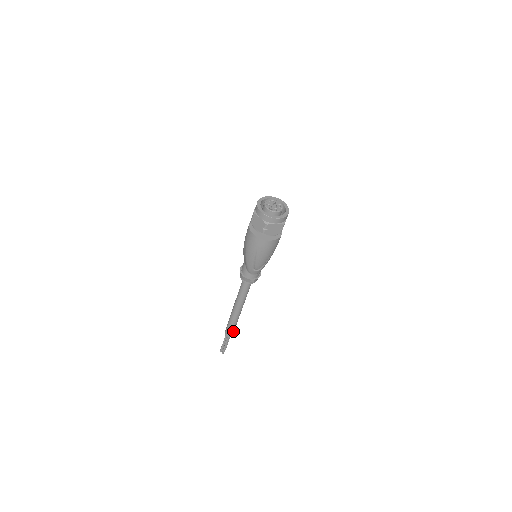
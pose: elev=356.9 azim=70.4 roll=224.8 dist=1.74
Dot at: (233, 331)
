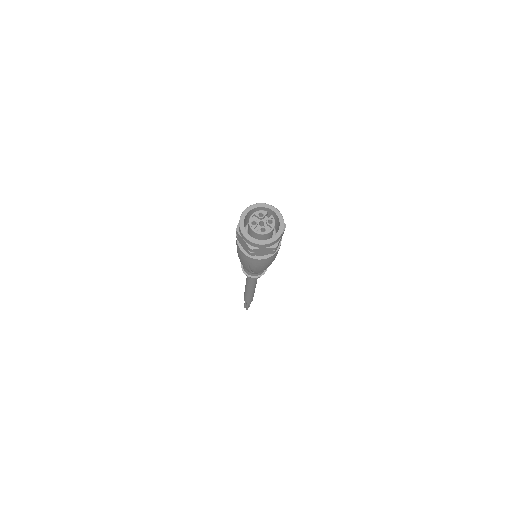
Dot at: (251, 299)
